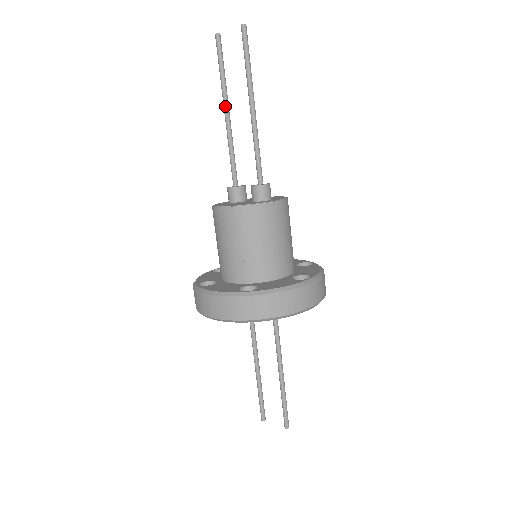
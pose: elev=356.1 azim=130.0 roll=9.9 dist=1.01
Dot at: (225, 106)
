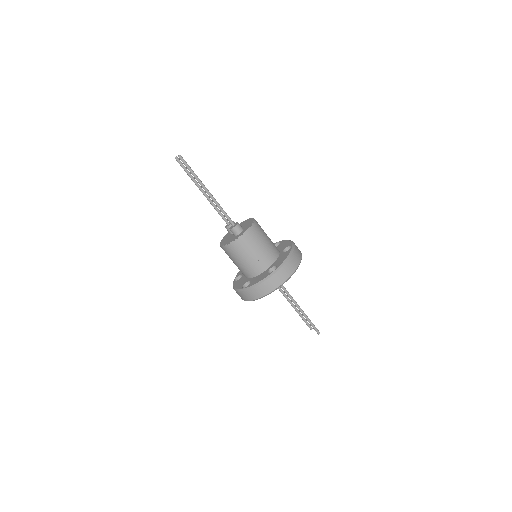
Dot at: (200, 190)
